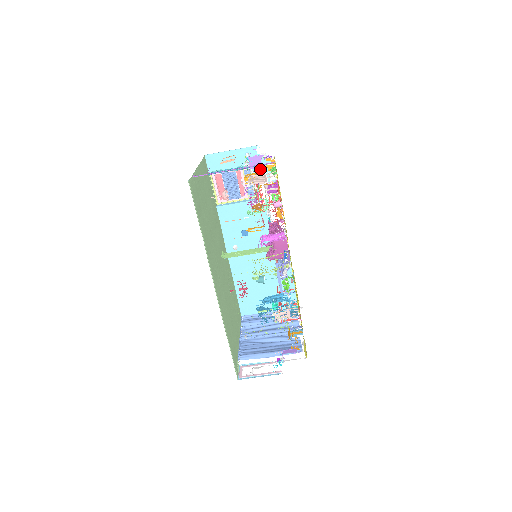
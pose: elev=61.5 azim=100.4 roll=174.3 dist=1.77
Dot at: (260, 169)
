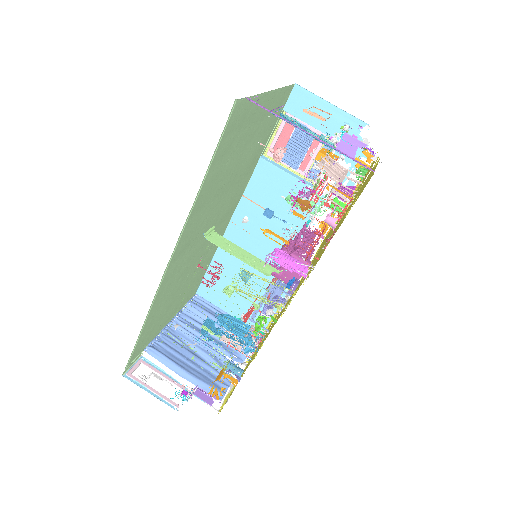
Dot at: occluded
